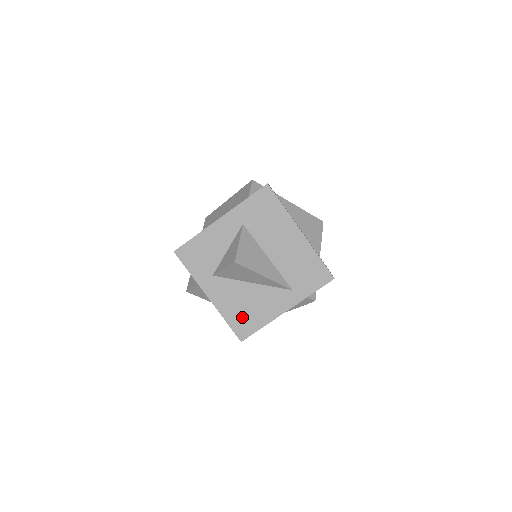
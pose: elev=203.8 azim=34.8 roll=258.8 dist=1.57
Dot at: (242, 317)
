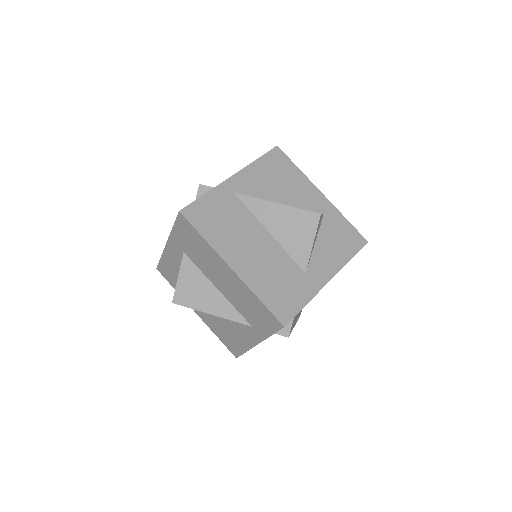
Dot at: (226, 338)
